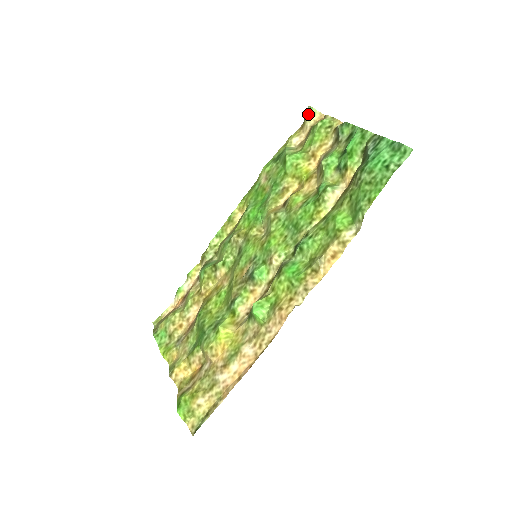
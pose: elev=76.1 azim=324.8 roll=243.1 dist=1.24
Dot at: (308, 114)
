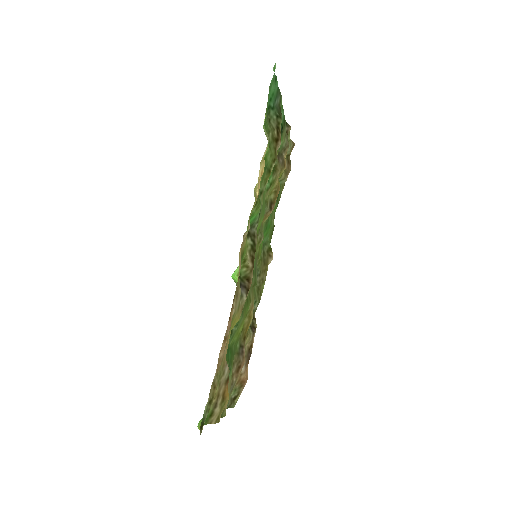
Dot at: occluded
